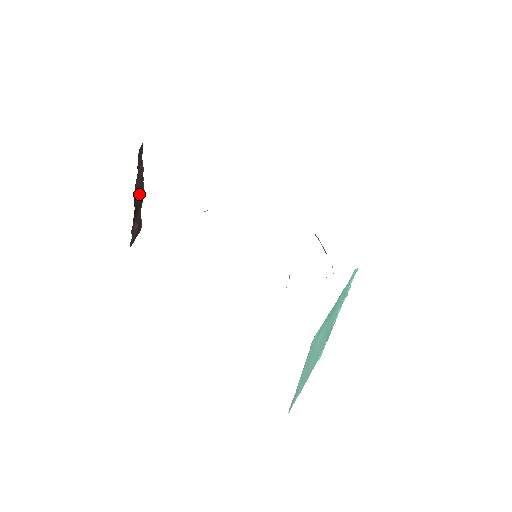
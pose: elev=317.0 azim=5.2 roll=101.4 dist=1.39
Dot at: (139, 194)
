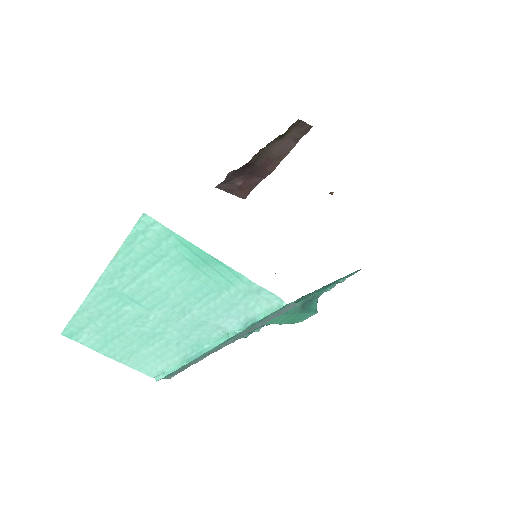
Dot at: (267, 159)
